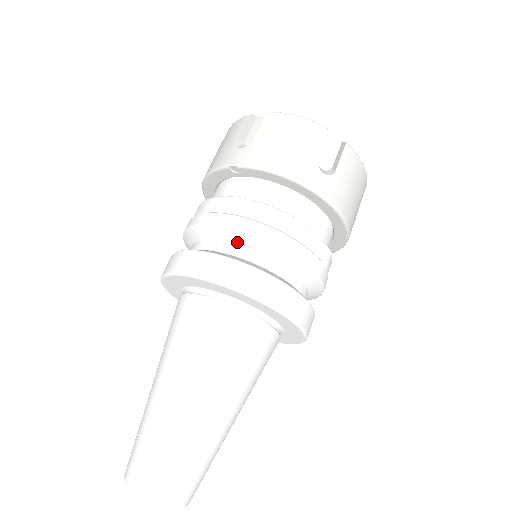
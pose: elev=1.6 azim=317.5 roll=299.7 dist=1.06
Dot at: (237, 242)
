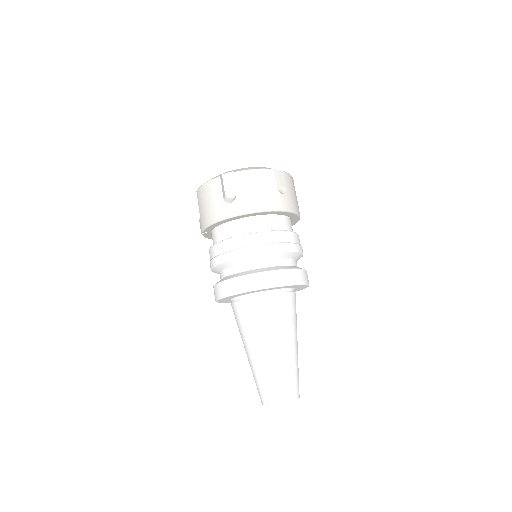
Dot at: (223, 269)
